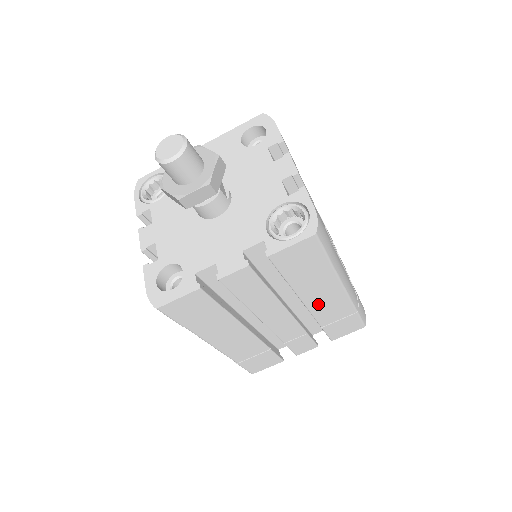
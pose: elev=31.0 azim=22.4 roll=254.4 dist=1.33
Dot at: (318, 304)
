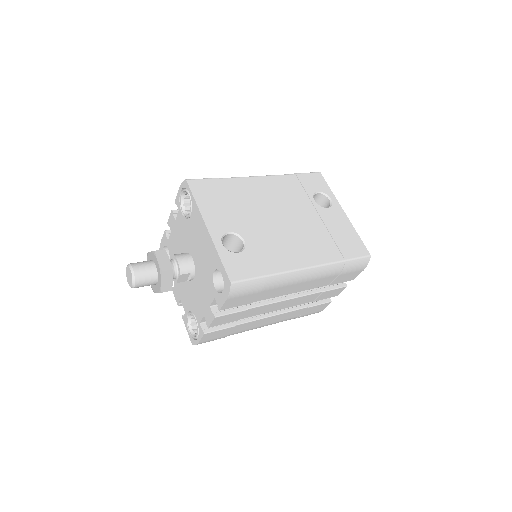
Dot at: occluded
